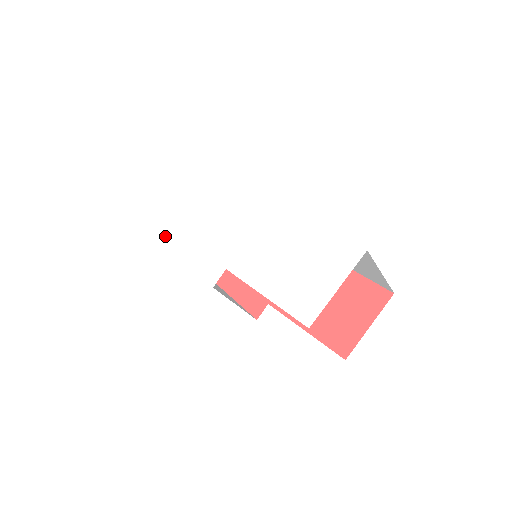
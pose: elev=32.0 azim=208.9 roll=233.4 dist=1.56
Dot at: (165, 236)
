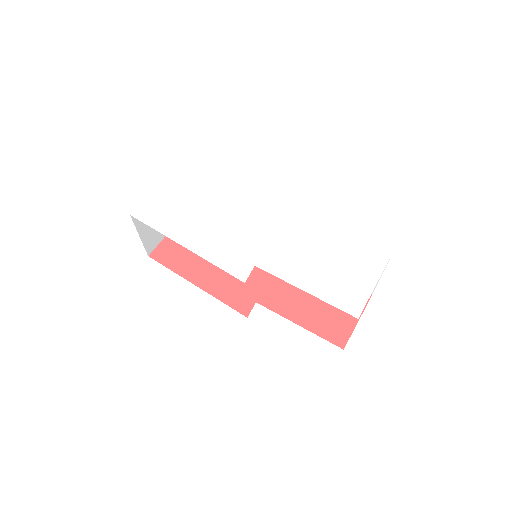
Dot at: (164, 228)
